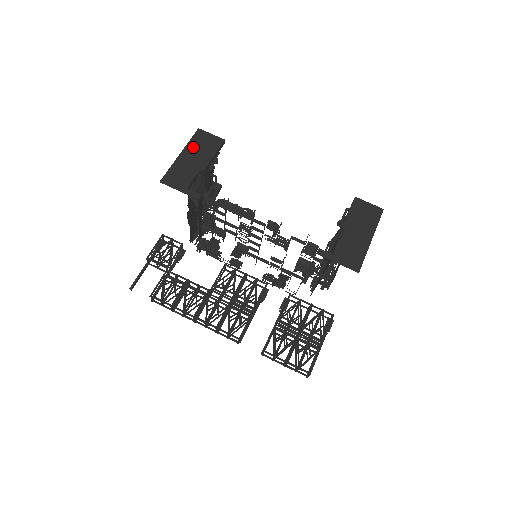
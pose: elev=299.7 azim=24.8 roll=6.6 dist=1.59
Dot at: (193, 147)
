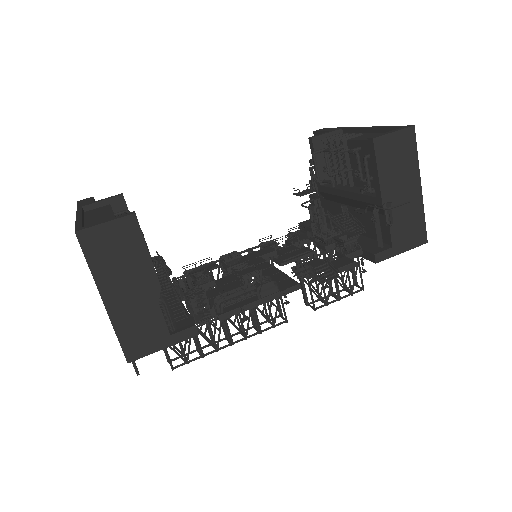
Dot at: (107, 272)
